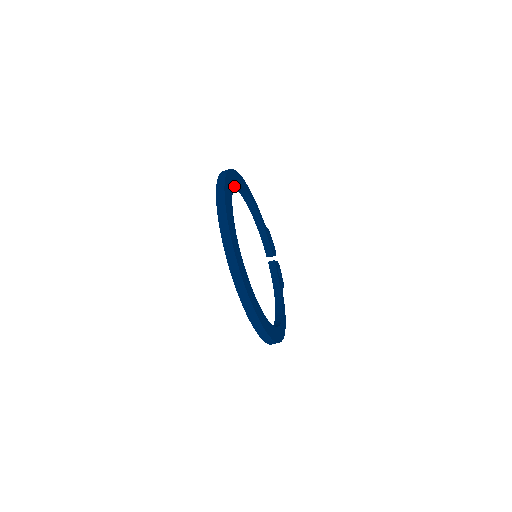
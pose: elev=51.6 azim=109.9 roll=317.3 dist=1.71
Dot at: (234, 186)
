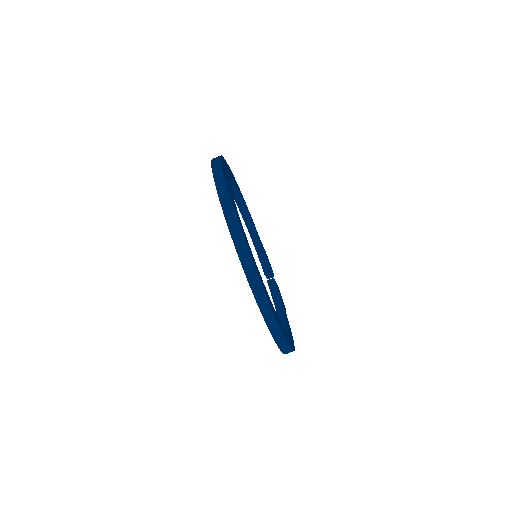
Dot at: (229, 174)
